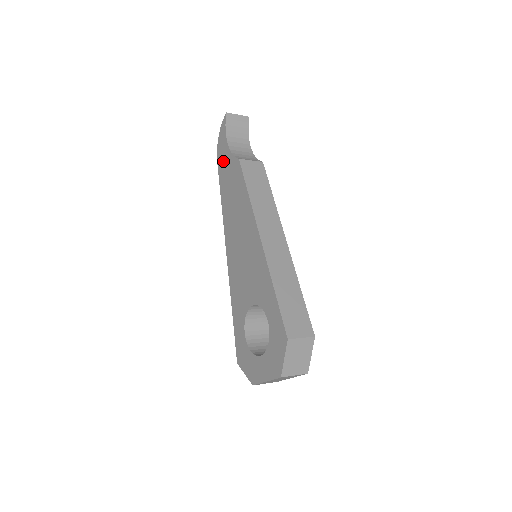
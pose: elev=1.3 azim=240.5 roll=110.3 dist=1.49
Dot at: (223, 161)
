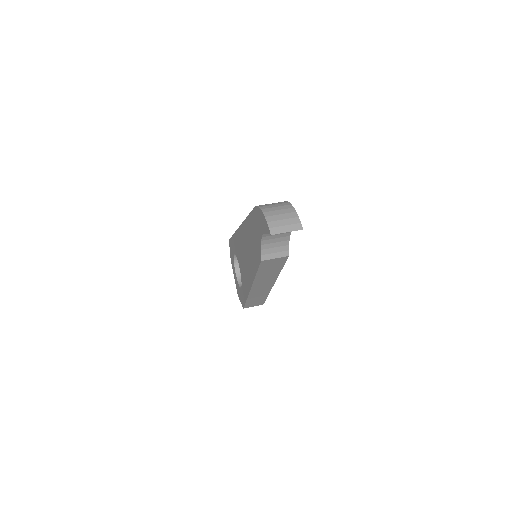
Dot at: (256, 224)
